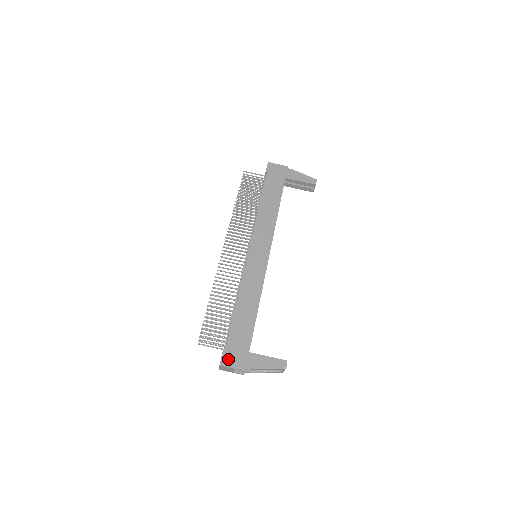
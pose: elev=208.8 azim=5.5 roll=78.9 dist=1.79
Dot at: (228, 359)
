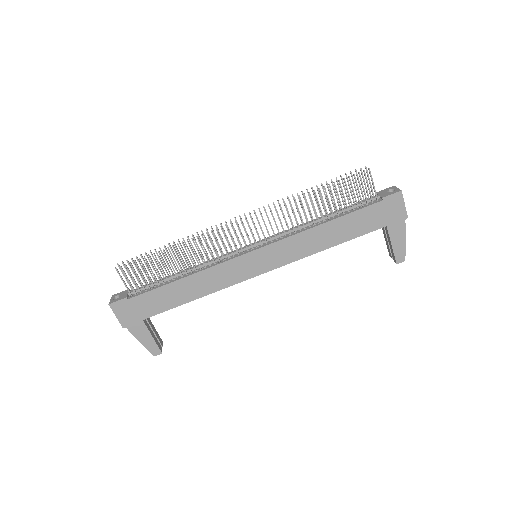
Dot at: (121, 307)
